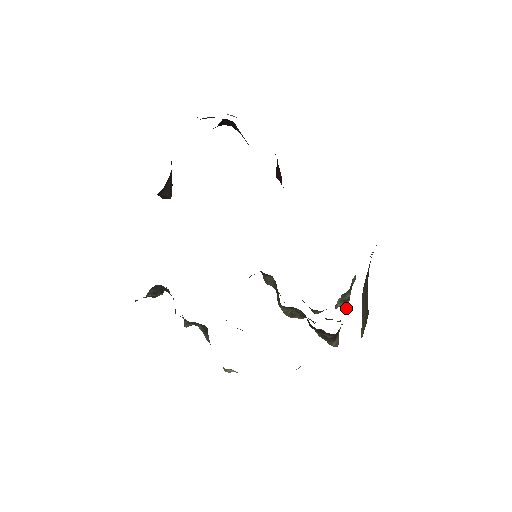
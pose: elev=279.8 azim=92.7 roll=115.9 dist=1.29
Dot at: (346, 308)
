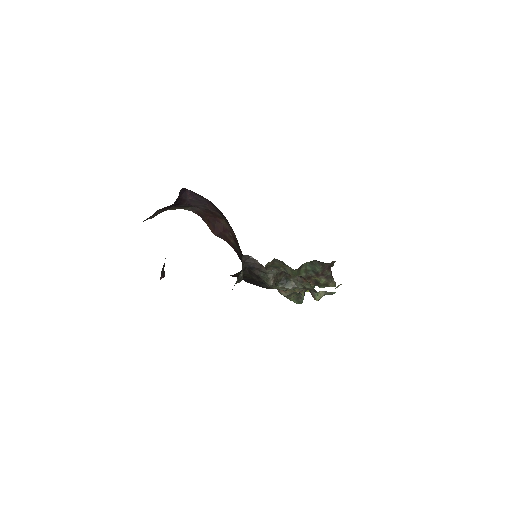
Dot at: occluded
